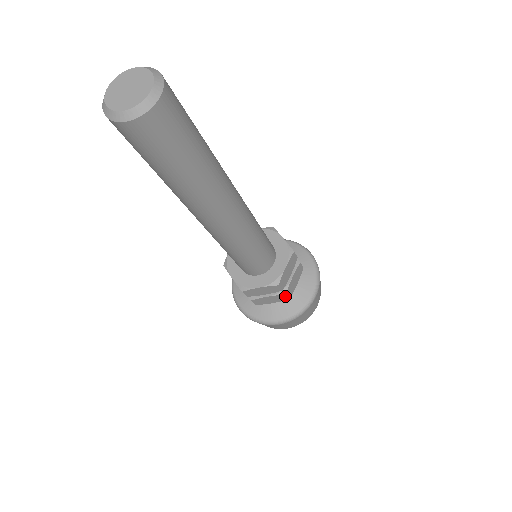
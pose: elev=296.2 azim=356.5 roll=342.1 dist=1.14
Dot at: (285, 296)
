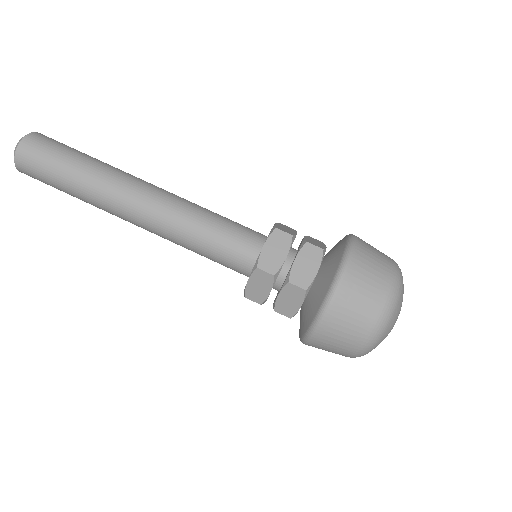
Dot at: (293, 286)
